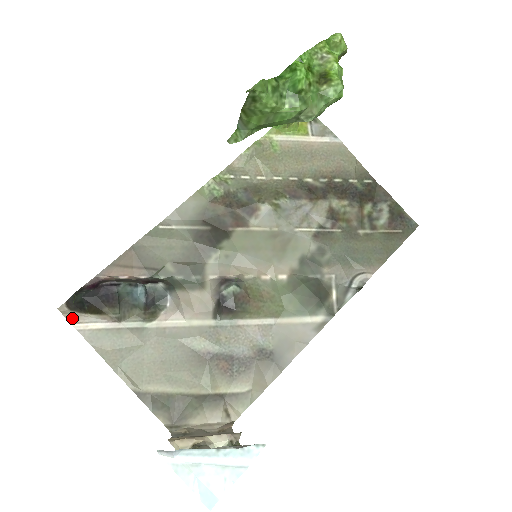
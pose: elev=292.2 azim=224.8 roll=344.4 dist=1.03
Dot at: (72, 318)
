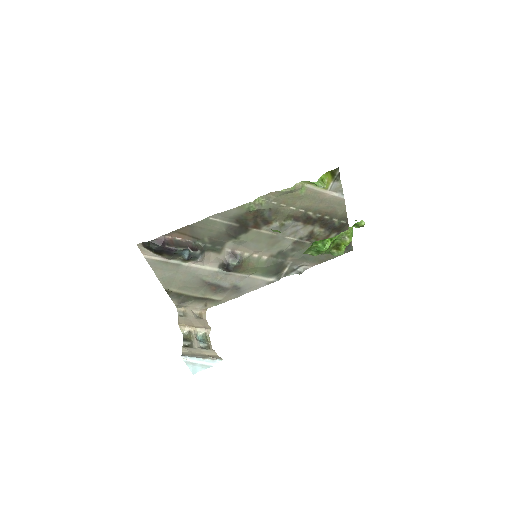
Dot at: (144, 252)
